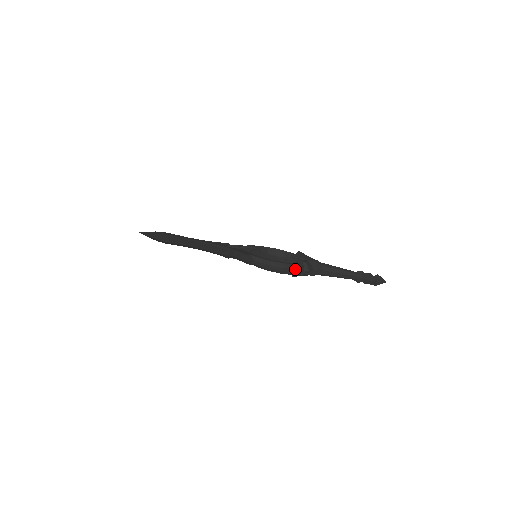
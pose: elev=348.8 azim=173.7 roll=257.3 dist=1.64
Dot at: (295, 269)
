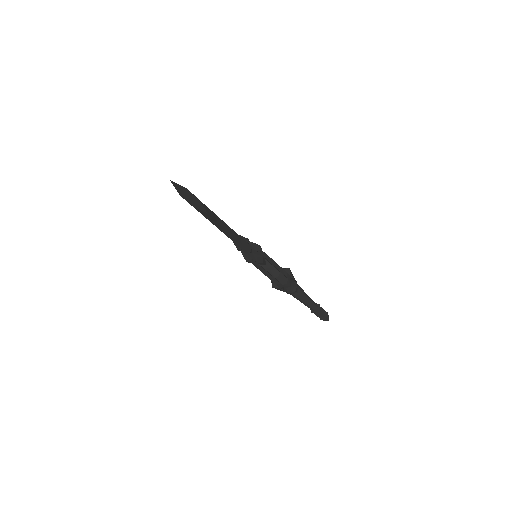
Dot at: (294, 288)
